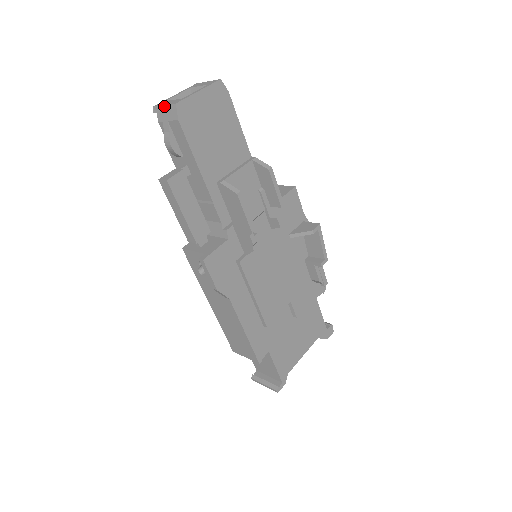
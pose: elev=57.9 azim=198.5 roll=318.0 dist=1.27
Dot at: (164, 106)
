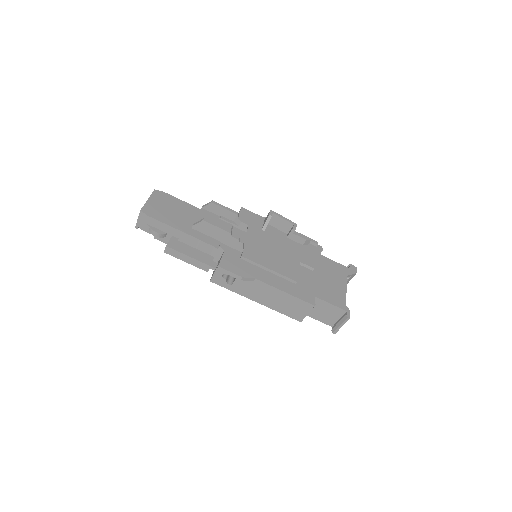
Dot at: (138, 219)
